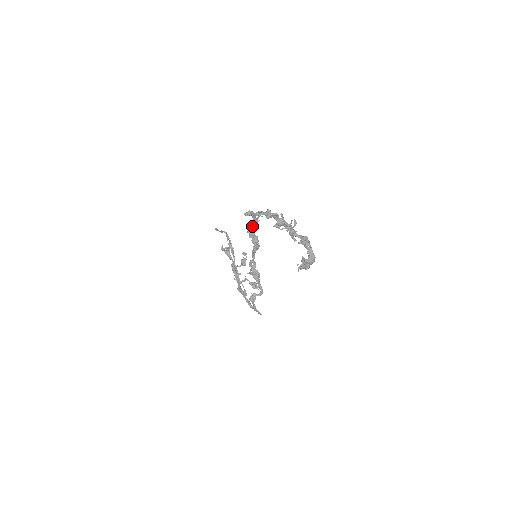
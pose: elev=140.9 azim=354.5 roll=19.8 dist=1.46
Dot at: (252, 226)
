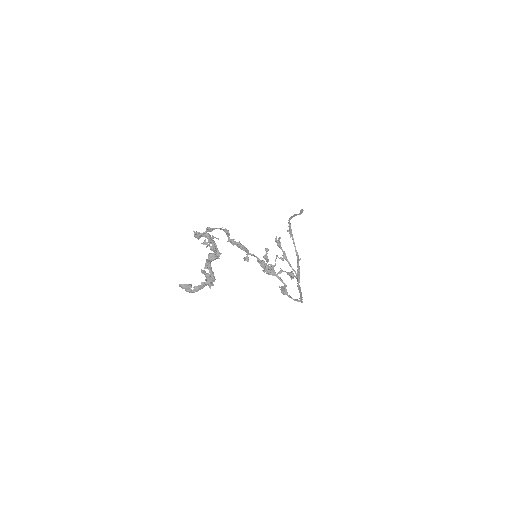
Dot at: (227, 236)
